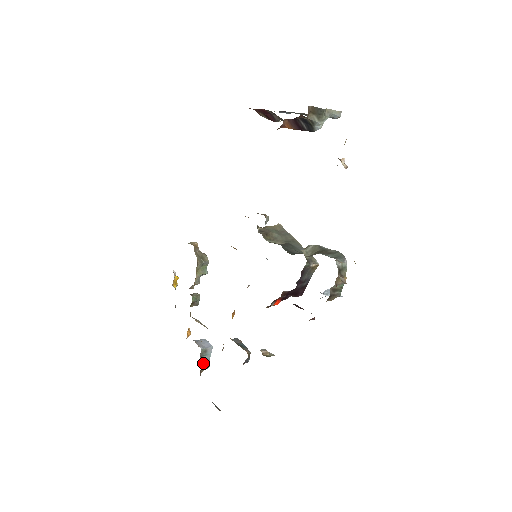
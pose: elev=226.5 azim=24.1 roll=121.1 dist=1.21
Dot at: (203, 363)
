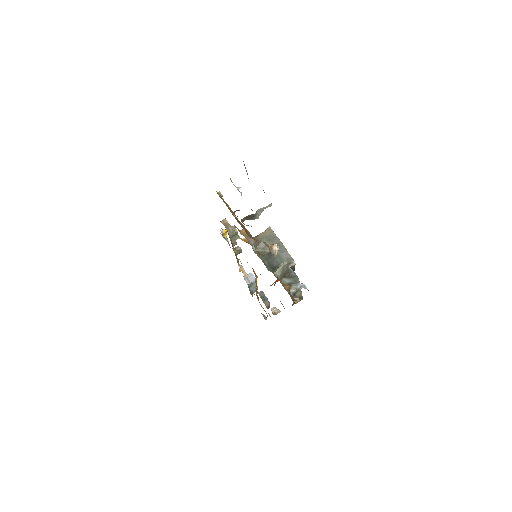
Dot at: (253, 289)
